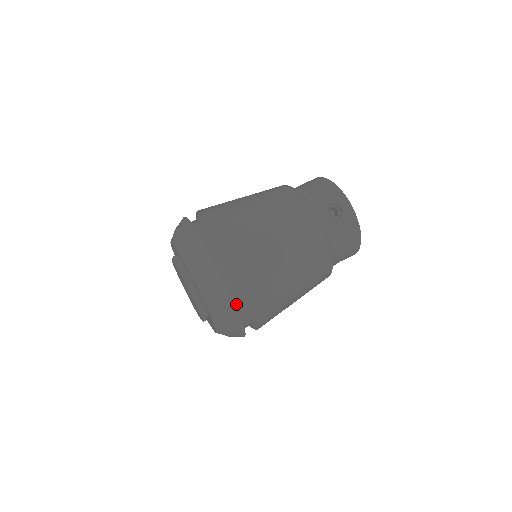
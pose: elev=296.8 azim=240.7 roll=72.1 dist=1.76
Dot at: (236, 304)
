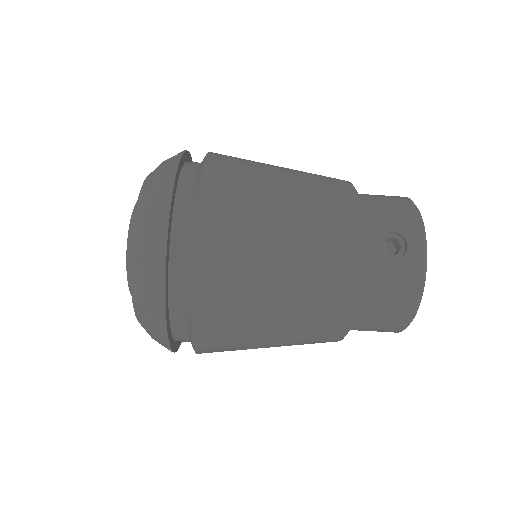
Dot at: (170, 292)
